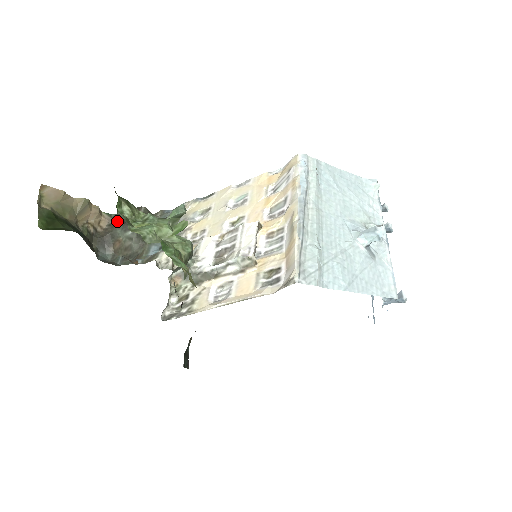
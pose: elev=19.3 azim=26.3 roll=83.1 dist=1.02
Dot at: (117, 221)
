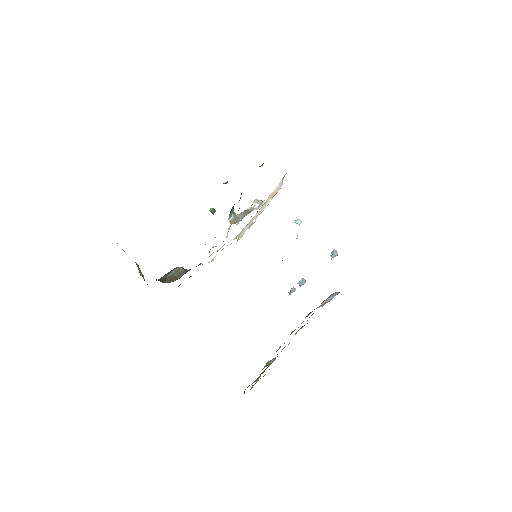
Dot at: occluded
